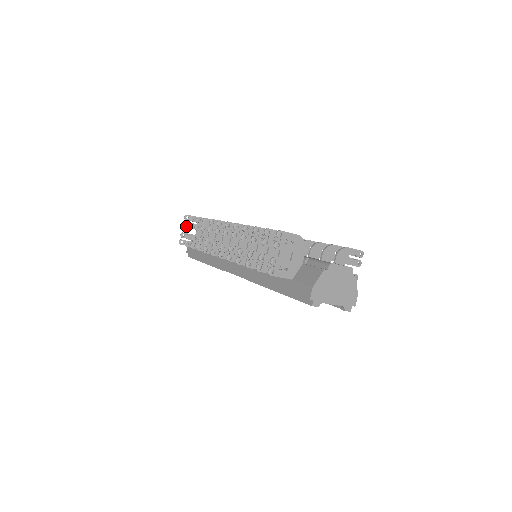
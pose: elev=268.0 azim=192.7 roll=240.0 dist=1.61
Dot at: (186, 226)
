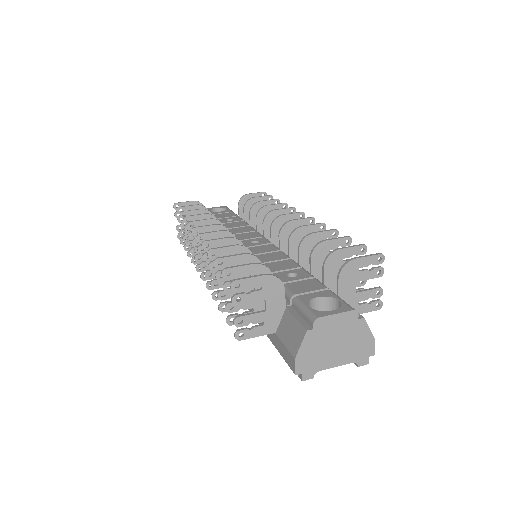
Dot at: occluded
